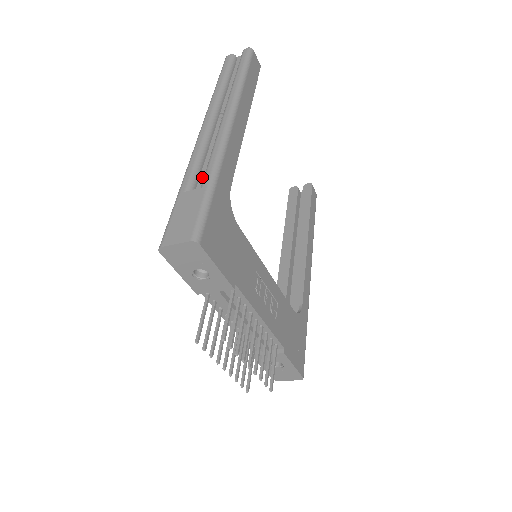
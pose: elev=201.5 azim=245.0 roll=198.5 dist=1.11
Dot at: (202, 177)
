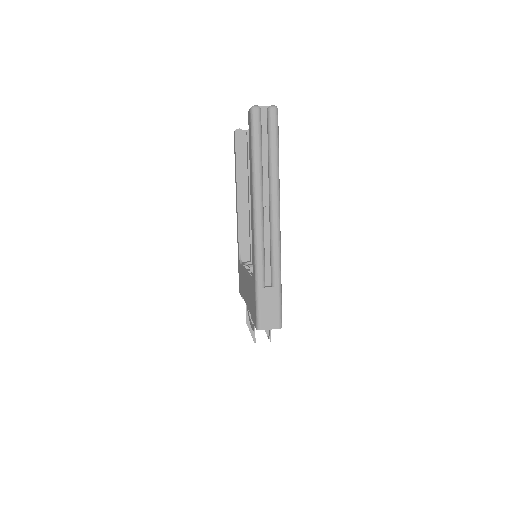
Dot at: (267, 269)
